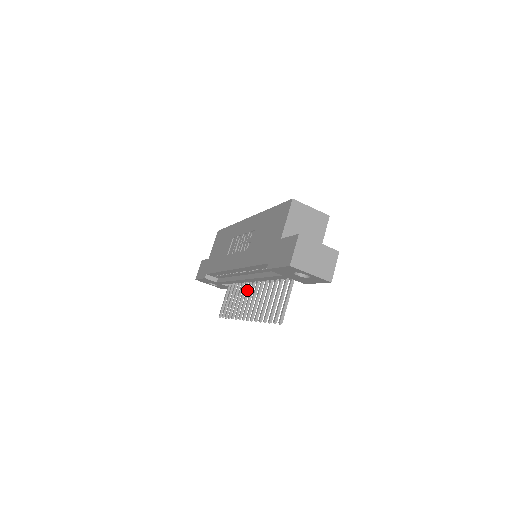
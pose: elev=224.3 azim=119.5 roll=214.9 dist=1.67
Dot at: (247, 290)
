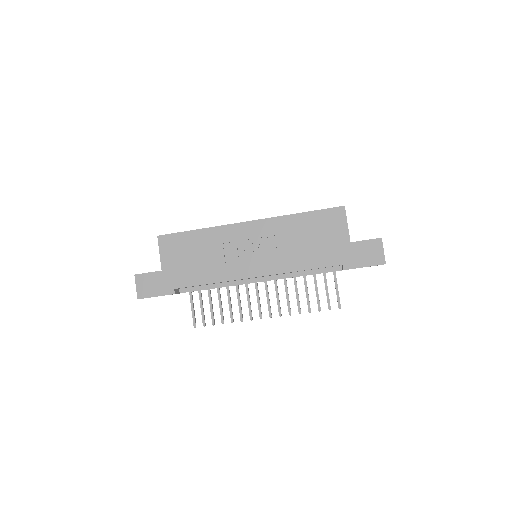
Dot at: (248, 290)
